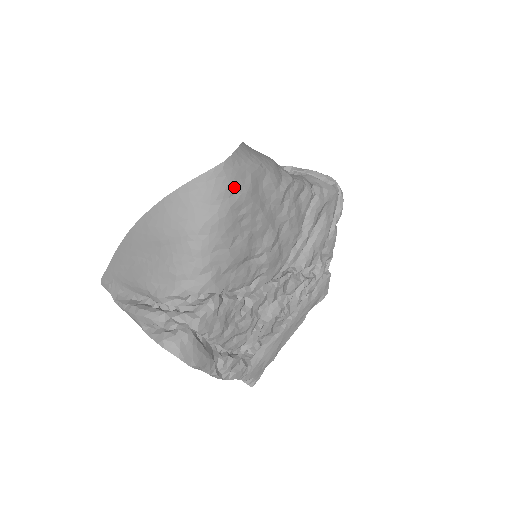
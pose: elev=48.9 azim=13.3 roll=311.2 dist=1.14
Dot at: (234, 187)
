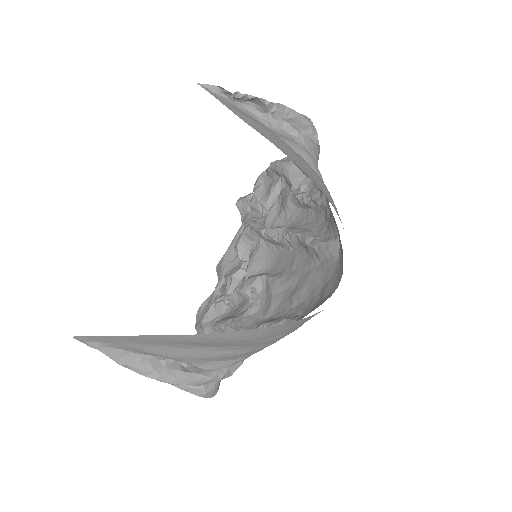
Dot at: occluded
